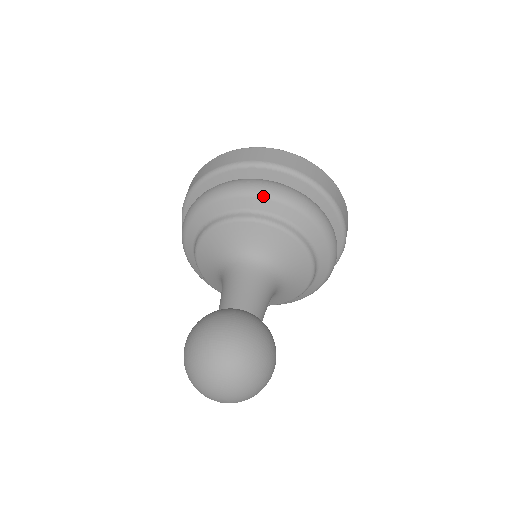
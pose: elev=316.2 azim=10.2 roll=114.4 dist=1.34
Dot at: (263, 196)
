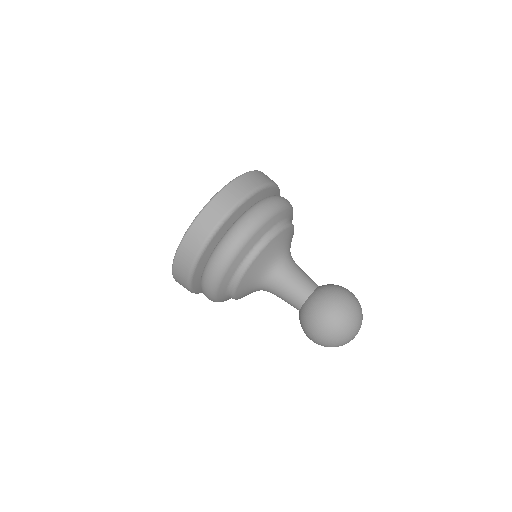
Dot at: (221, 279)
